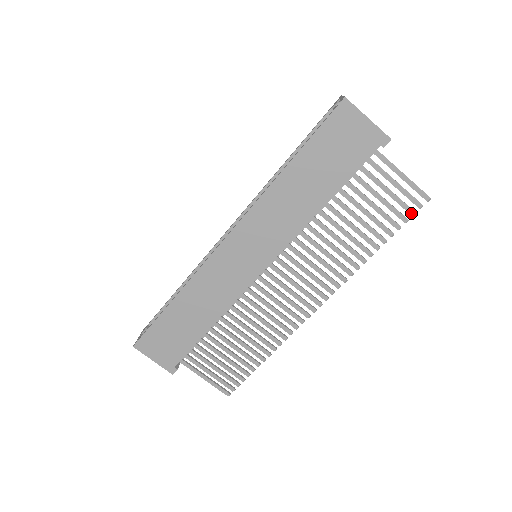
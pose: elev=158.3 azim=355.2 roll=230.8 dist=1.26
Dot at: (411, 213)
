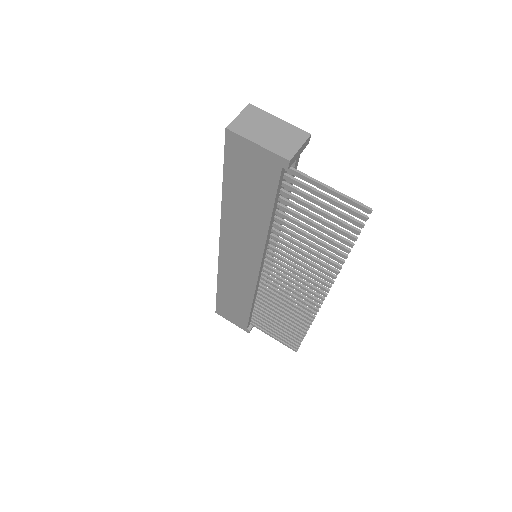
Dot at: (358, 226)
